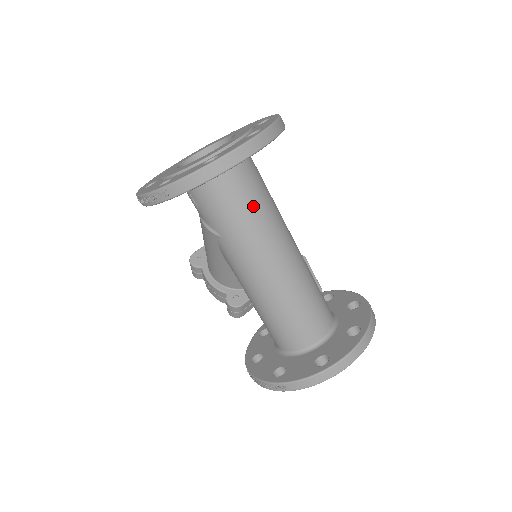
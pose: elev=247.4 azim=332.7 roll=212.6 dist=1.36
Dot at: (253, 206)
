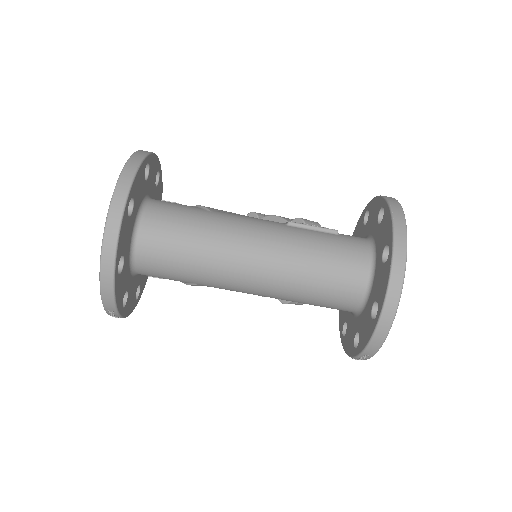
Dot at: (186, 246)
